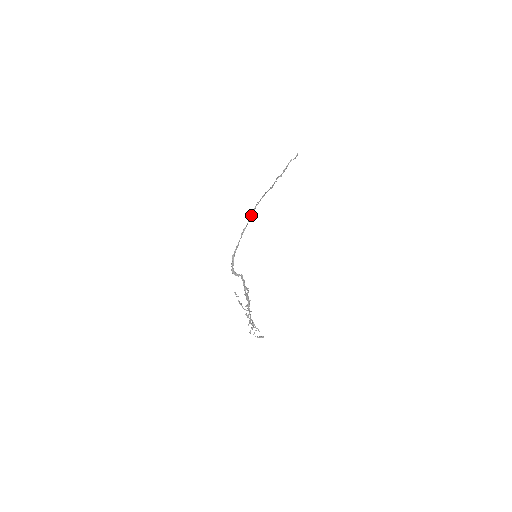
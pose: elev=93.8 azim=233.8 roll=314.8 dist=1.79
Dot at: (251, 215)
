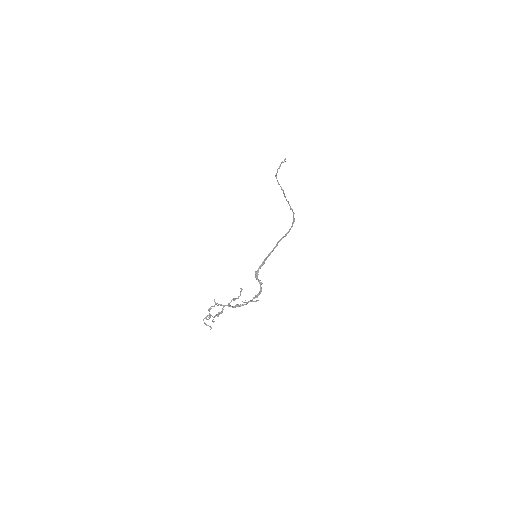
Dot at: occluded
